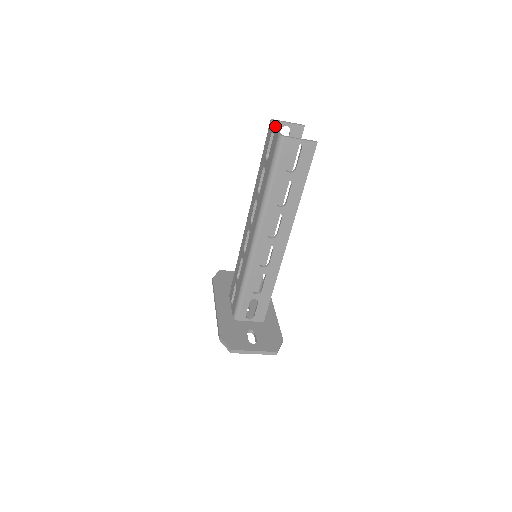
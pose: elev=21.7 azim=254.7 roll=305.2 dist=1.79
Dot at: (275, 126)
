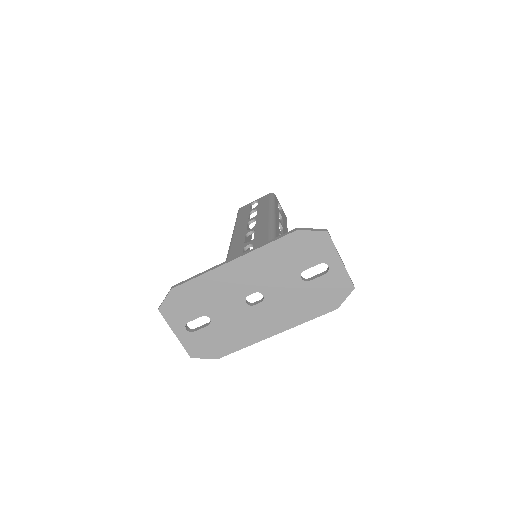
Dot at: (254, 202)
